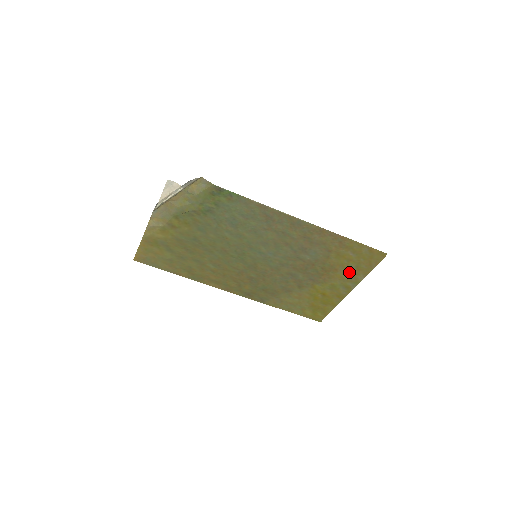
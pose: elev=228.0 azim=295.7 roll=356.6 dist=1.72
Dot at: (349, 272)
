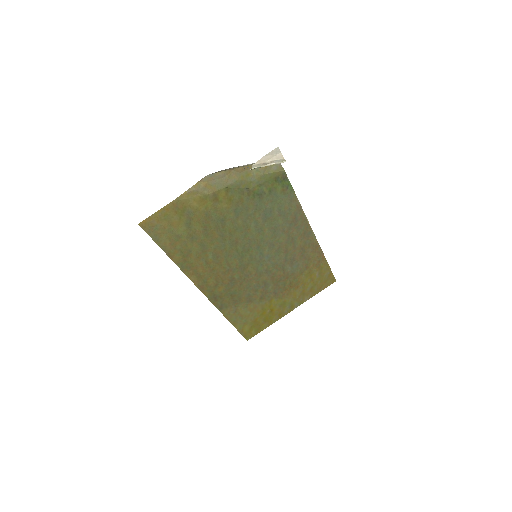
Dot at: (303, 291)
